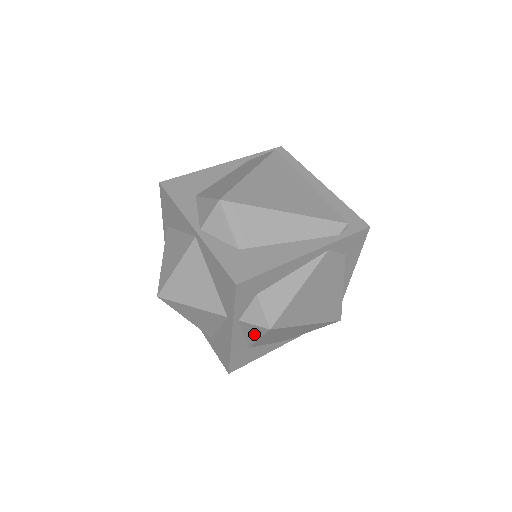
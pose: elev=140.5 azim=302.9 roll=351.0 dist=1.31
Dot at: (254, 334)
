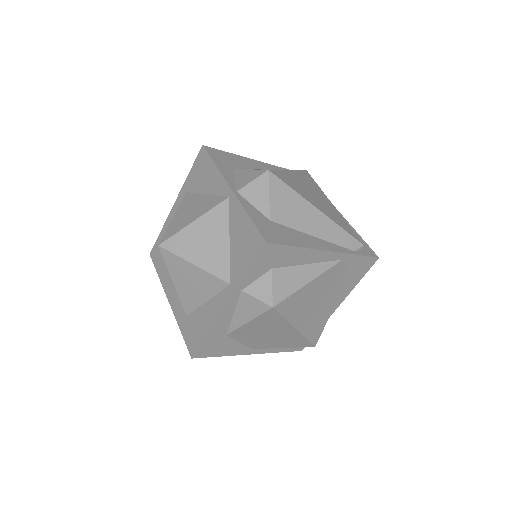
Dot at: (247, 313)
